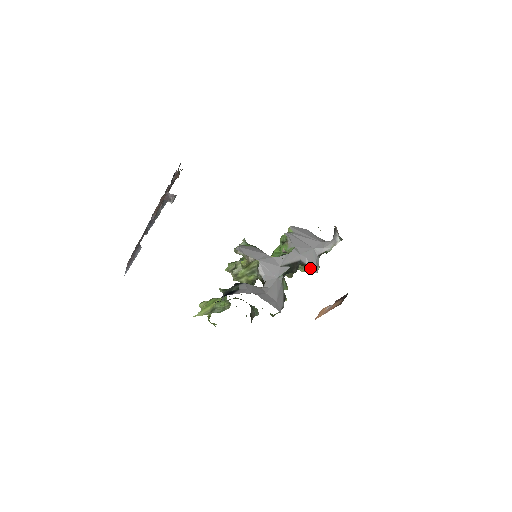
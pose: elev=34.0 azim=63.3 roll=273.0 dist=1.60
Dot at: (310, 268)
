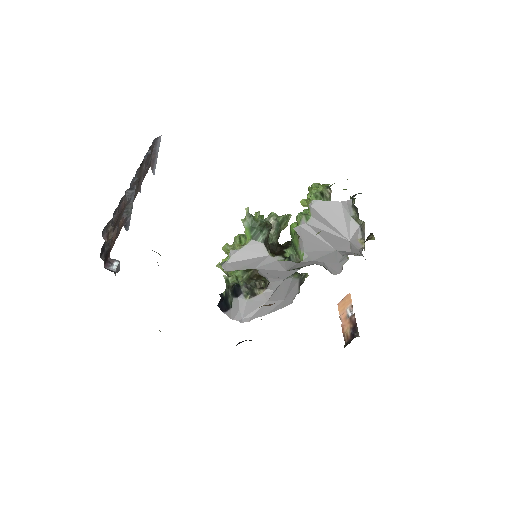
Dot at: (329, 270)
